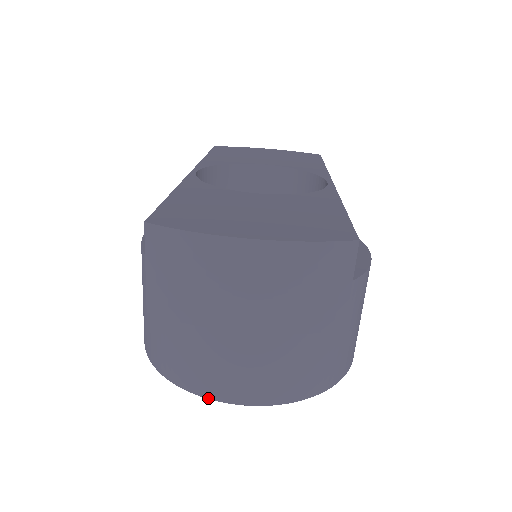
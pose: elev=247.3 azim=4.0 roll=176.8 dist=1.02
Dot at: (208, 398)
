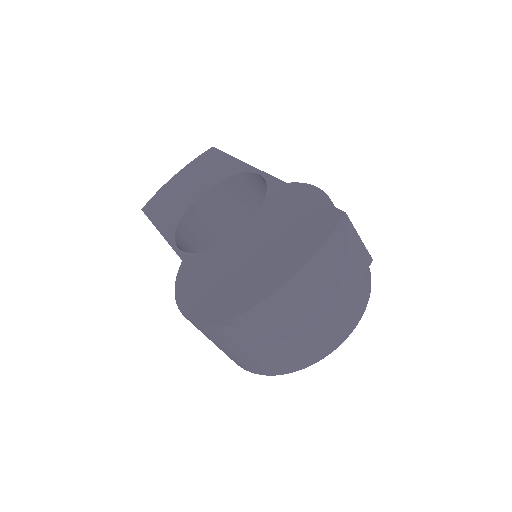
Dot at: occluded
